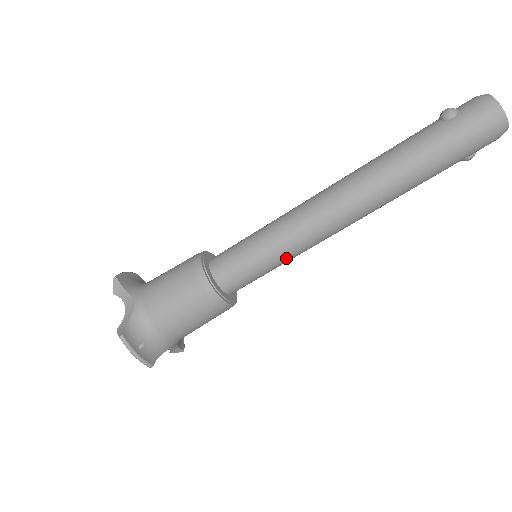
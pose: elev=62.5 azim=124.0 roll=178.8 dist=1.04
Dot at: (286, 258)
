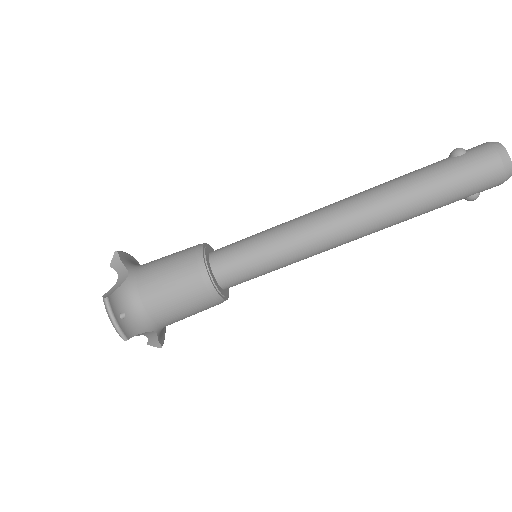
Dot at: (284, 259)
